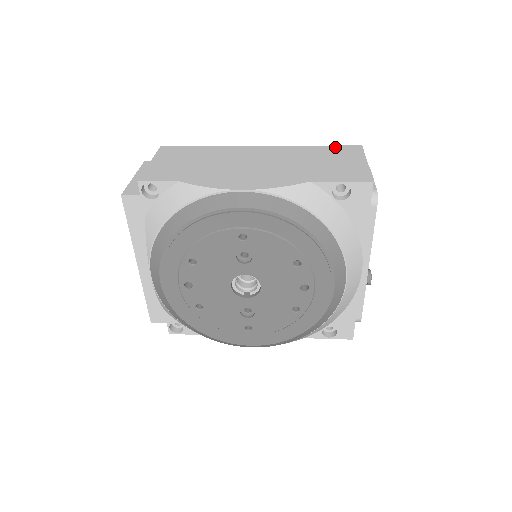
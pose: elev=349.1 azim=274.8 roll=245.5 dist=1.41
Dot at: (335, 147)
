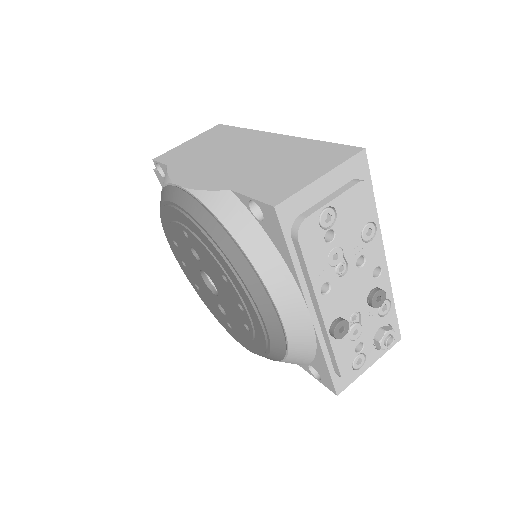
Dot at: (333, 146)
